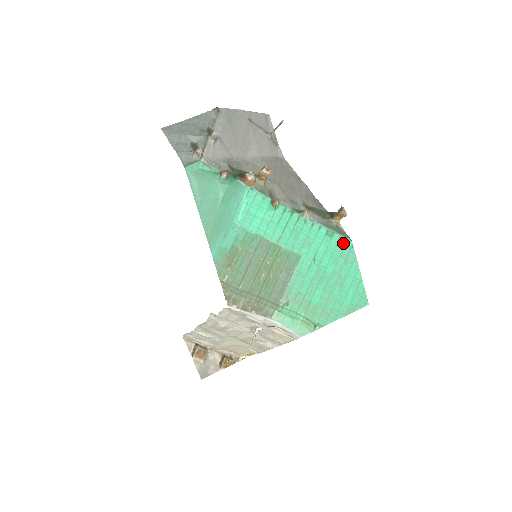
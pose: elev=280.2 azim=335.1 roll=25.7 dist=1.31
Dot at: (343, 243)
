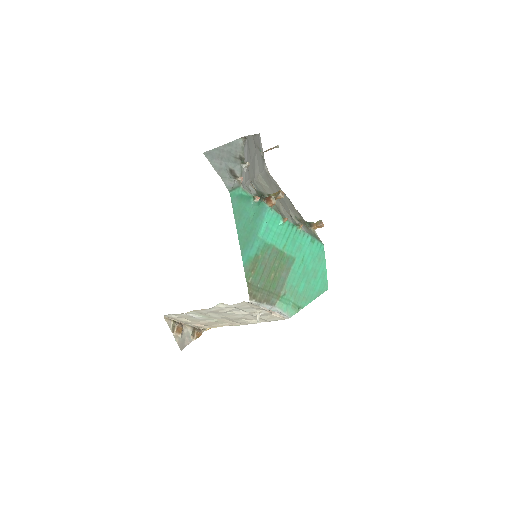
Dot at: (319, 247)
